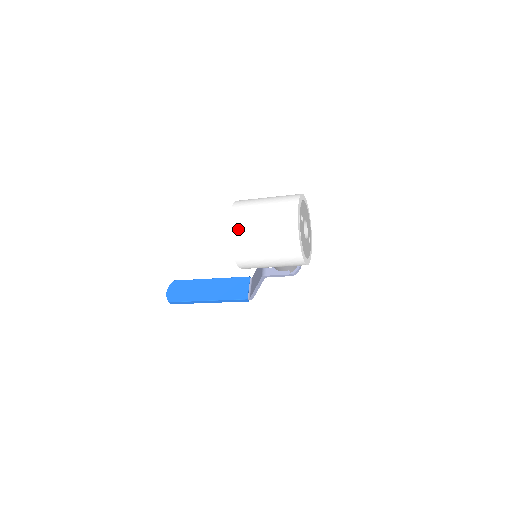
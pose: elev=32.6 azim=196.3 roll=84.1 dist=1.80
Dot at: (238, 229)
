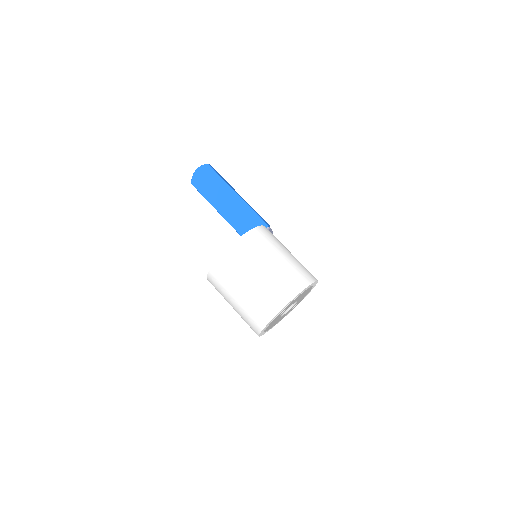
Dot at: (218, 275)
